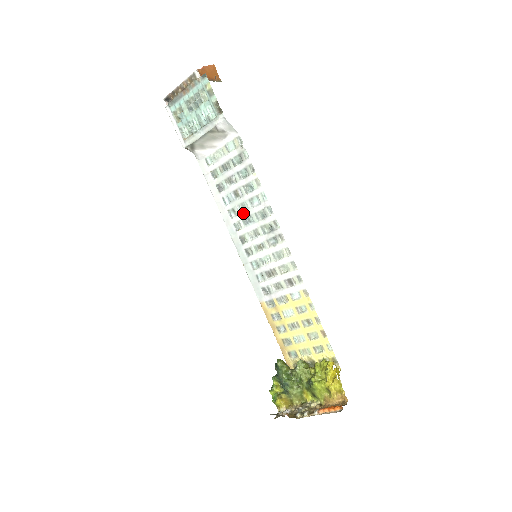
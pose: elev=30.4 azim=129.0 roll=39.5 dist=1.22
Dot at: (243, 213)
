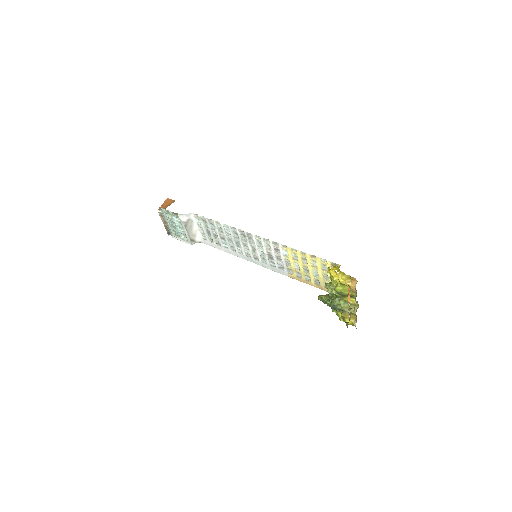
Dot at: (233, 243)
